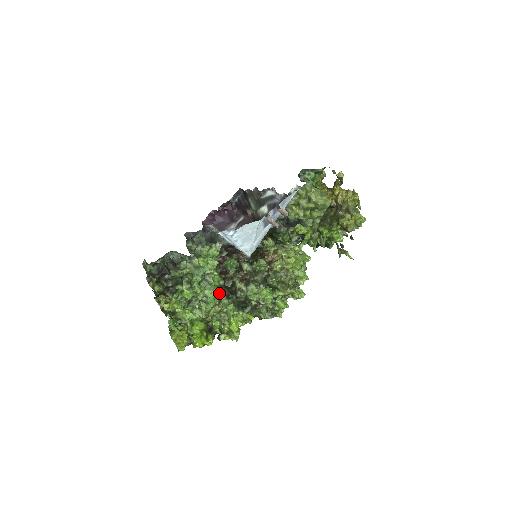
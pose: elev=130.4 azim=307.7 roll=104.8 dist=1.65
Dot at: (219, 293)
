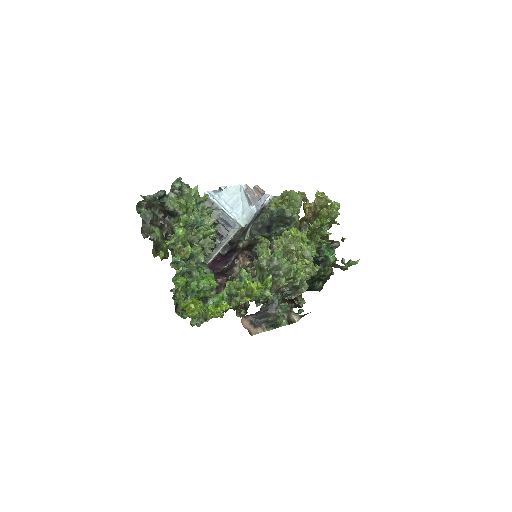
Dot at: occluded
